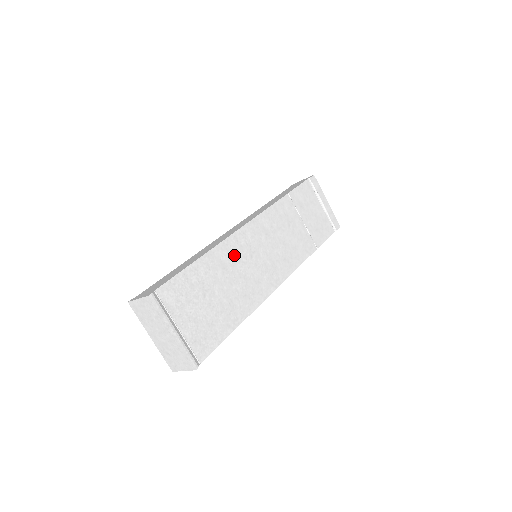
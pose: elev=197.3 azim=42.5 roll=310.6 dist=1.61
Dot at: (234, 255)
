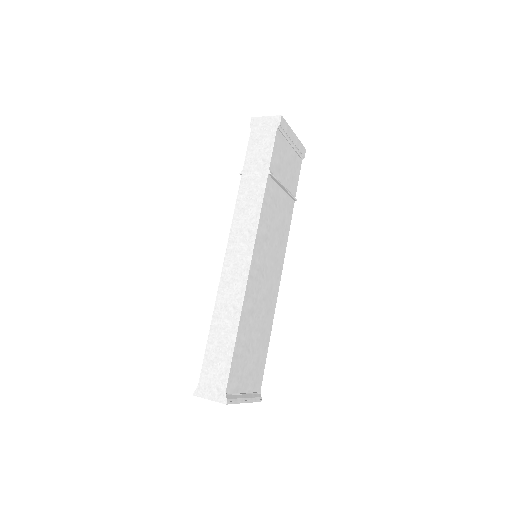
Dot at: (254, 293)
